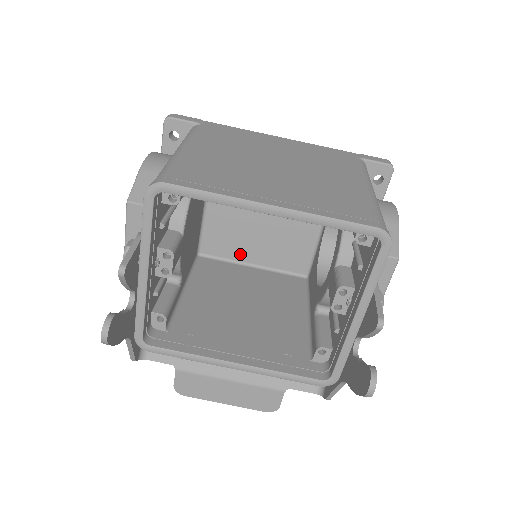
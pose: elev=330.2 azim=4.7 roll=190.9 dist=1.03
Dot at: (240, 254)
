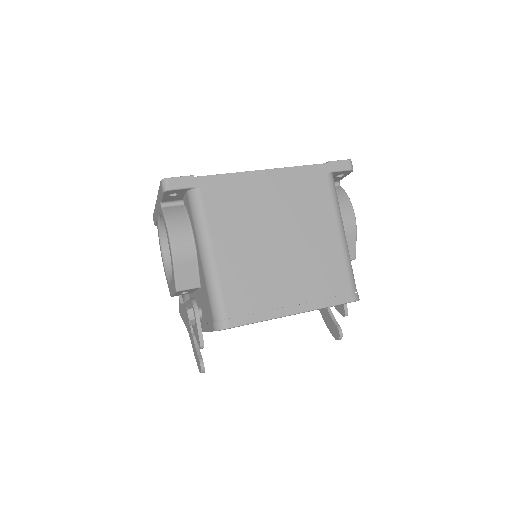
Dot at: occluded
